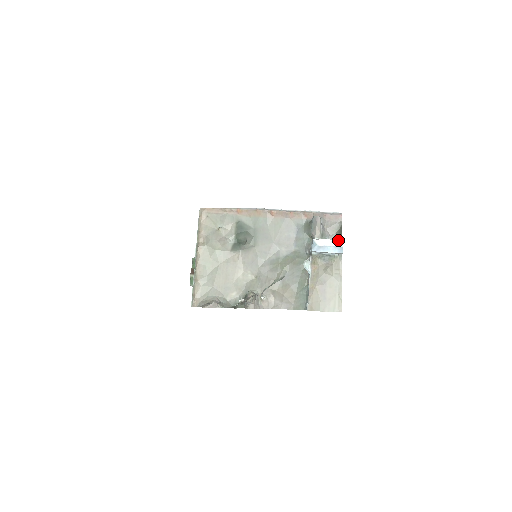
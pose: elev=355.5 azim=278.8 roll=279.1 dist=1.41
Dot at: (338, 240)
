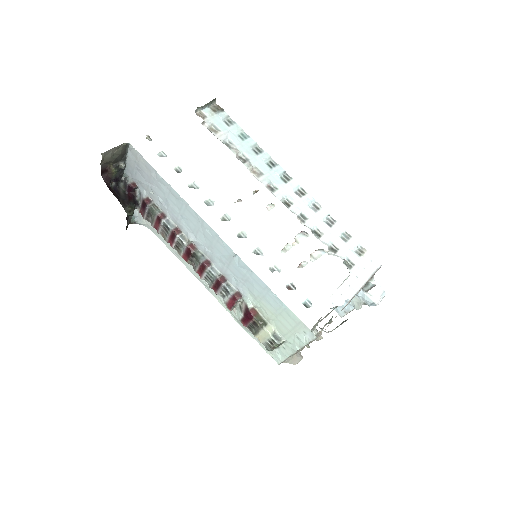
Dot at: (384, 294)
